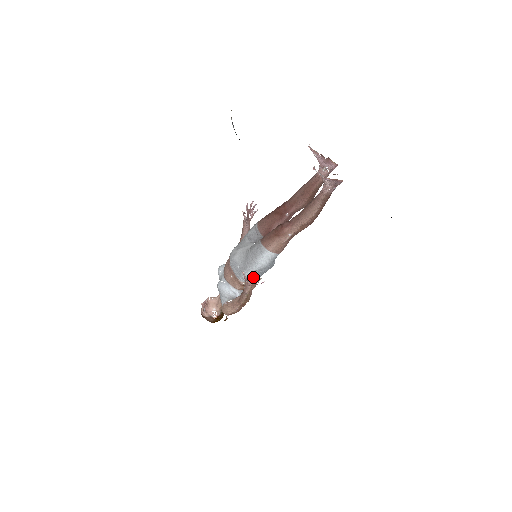
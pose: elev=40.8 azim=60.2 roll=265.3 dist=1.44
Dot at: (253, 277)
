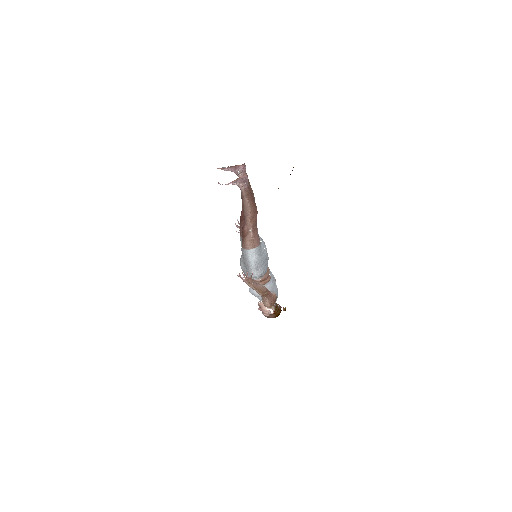
Dot at: (259, 272)
